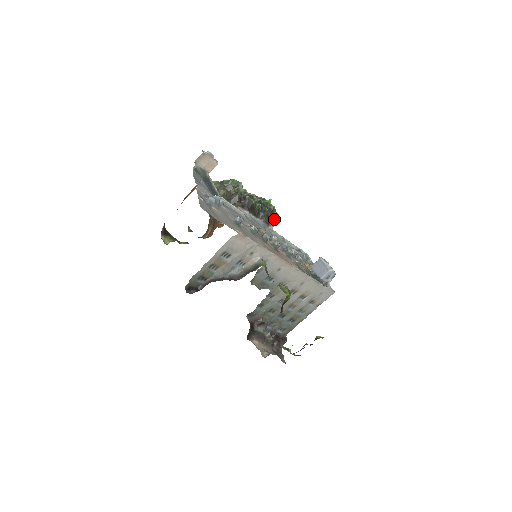
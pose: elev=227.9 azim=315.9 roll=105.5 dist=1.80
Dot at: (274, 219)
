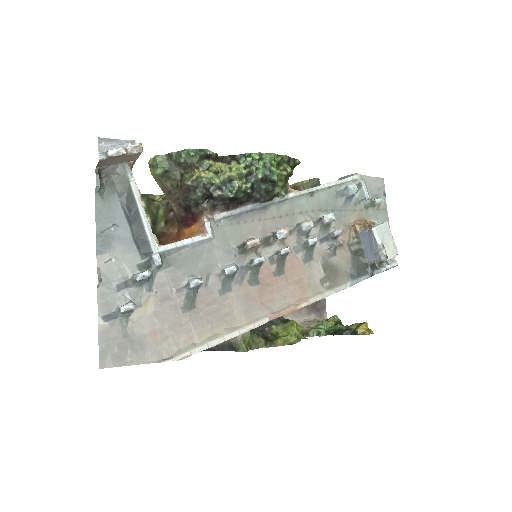
Dot at: (287, 176)
